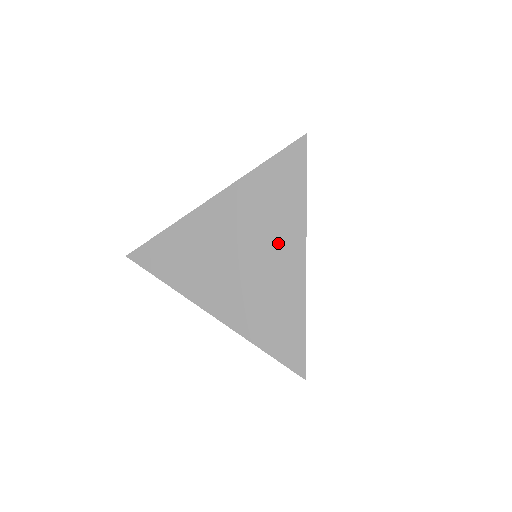
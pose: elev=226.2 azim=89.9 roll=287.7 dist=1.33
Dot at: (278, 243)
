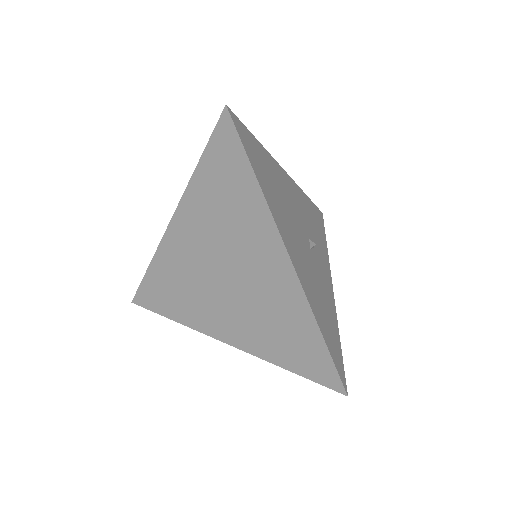
Dot at: (254, 249)
